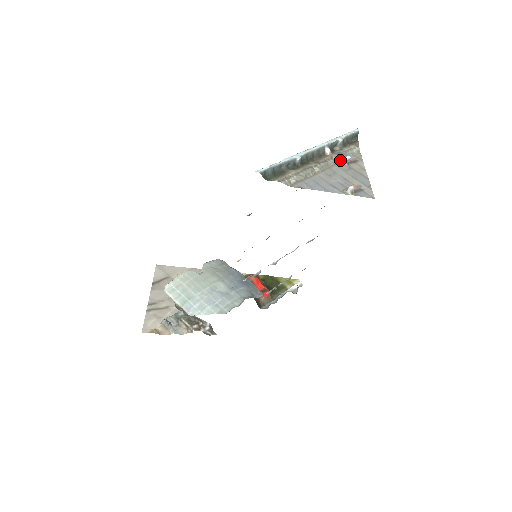
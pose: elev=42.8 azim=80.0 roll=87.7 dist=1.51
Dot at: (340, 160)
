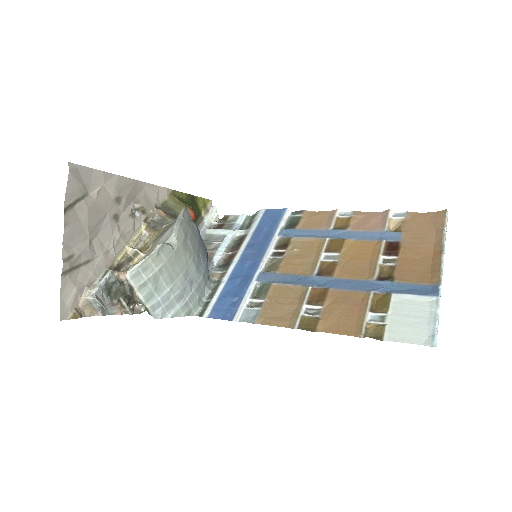
Dot at: occluded
